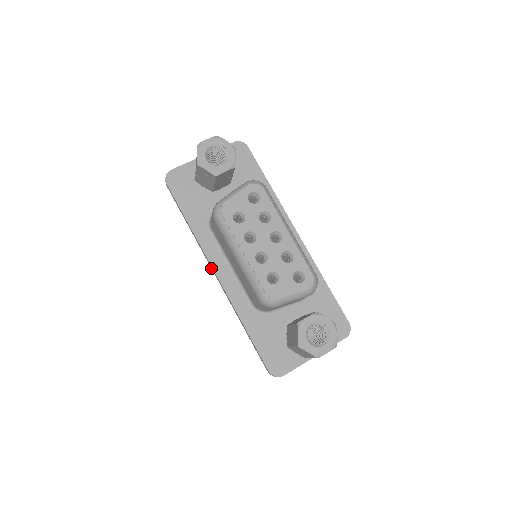
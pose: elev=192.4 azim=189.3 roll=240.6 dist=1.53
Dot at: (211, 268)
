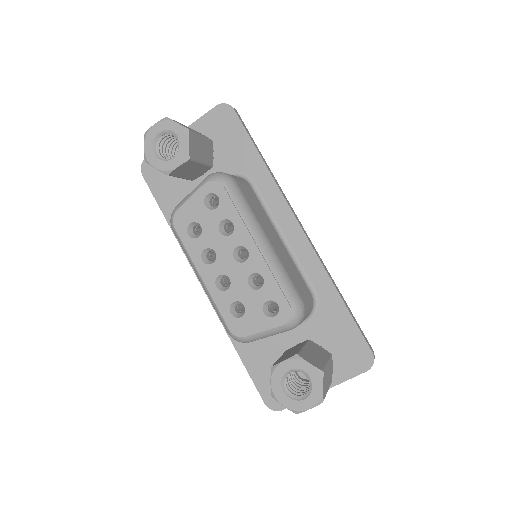
Dot at: occluded
